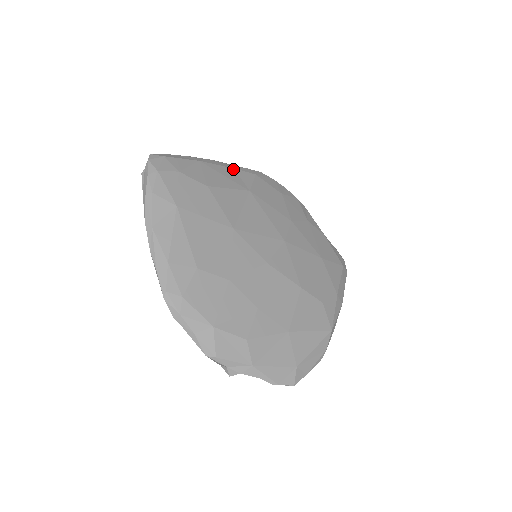
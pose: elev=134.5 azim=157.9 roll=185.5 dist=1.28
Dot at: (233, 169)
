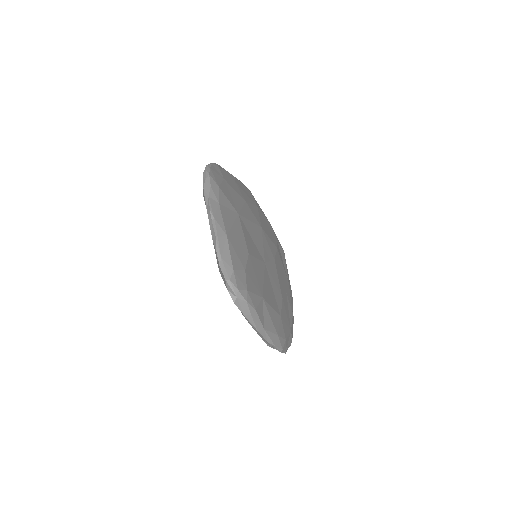
Dot at: (220, 205)
